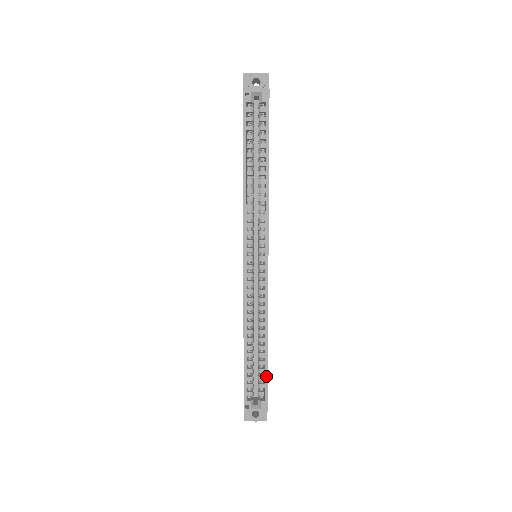
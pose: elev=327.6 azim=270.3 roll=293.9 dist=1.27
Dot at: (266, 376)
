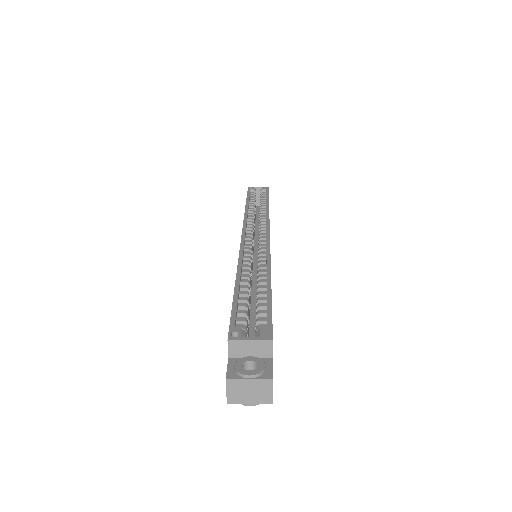
Dot at: (269, 304)
